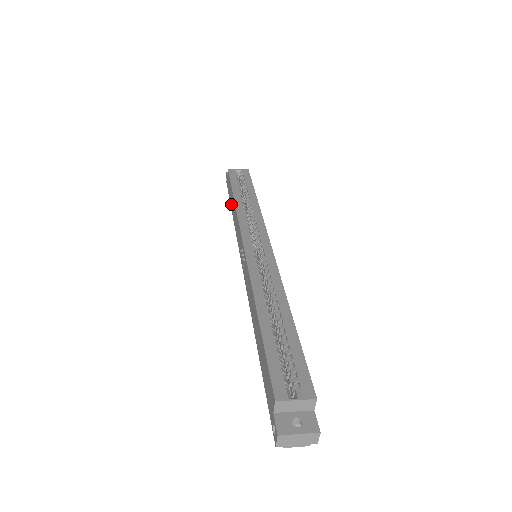
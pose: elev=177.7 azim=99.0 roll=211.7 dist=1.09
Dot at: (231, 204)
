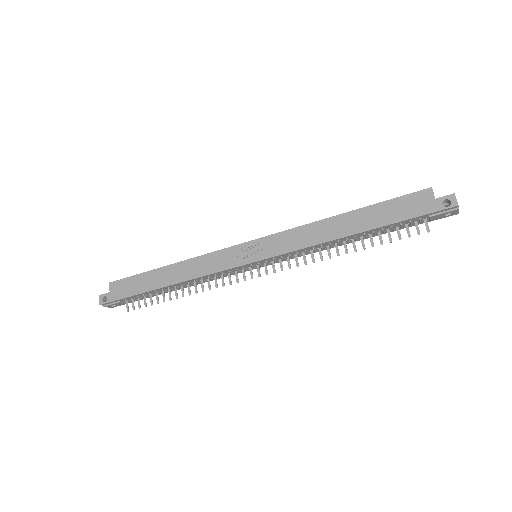
Dot at: (156, 284)
